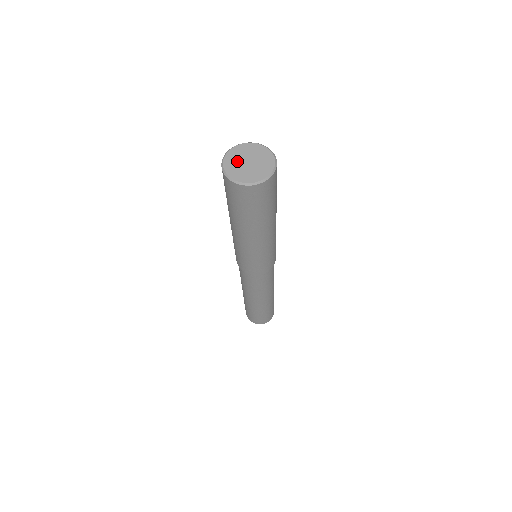
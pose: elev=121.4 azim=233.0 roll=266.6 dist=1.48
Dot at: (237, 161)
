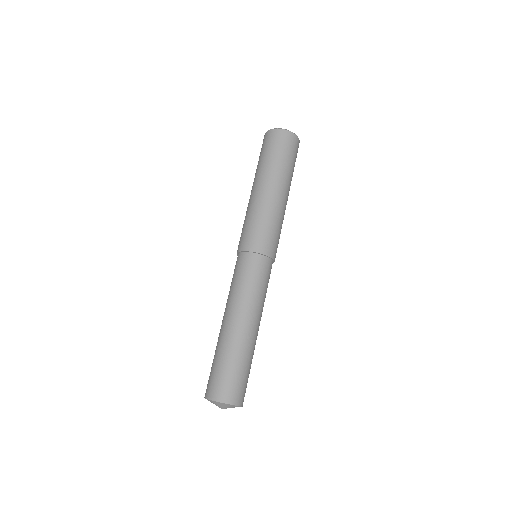
Dot at: occluded
